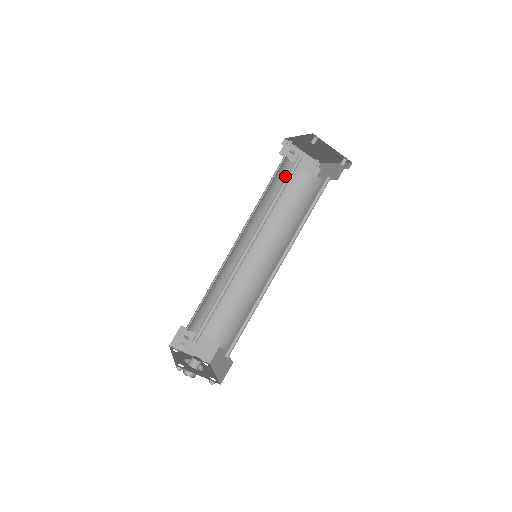
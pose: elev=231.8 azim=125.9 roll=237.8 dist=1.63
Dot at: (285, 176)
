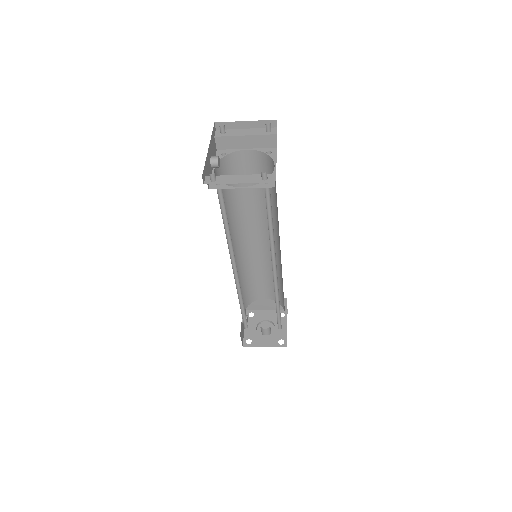
Dot at: (240, 167)
